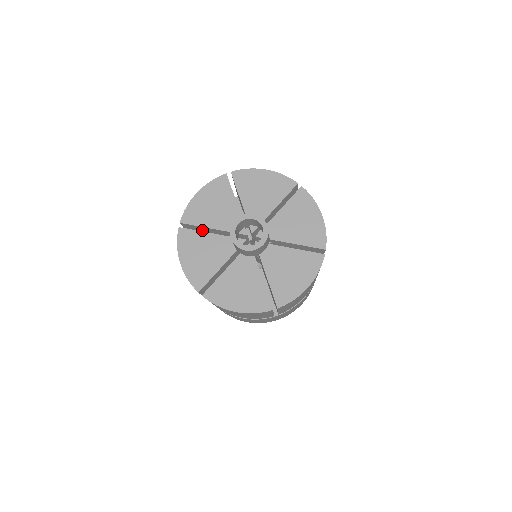
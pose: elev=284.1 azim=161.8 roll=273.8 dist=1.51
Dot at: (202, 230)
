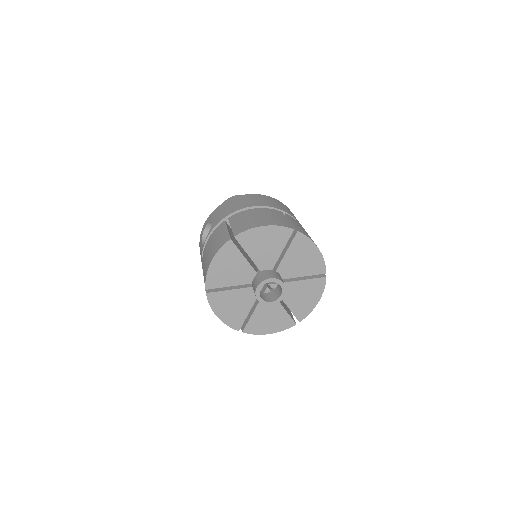
Dot at: occluded
